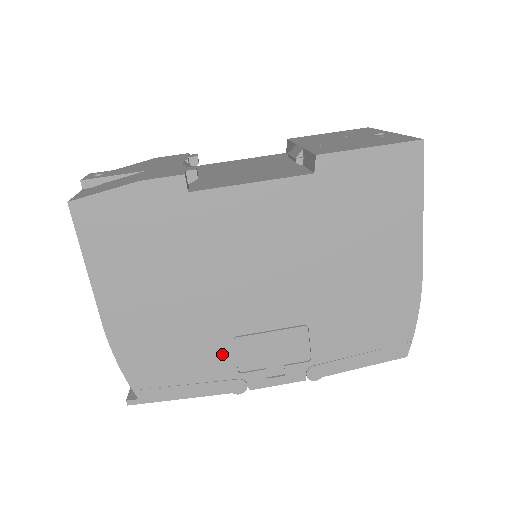
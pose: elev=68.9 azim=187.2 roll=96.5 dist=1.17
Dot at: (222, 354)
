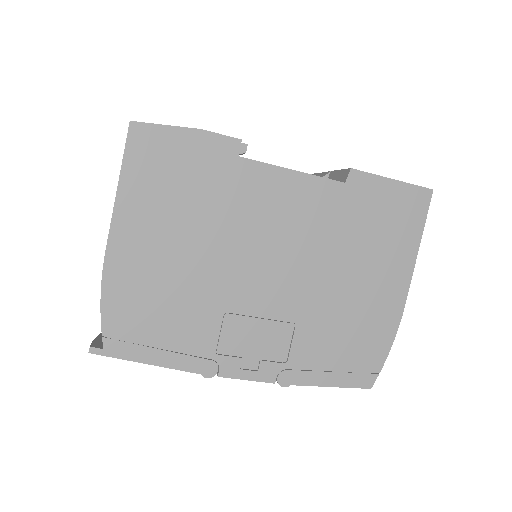
Dot at: (207, 326)
